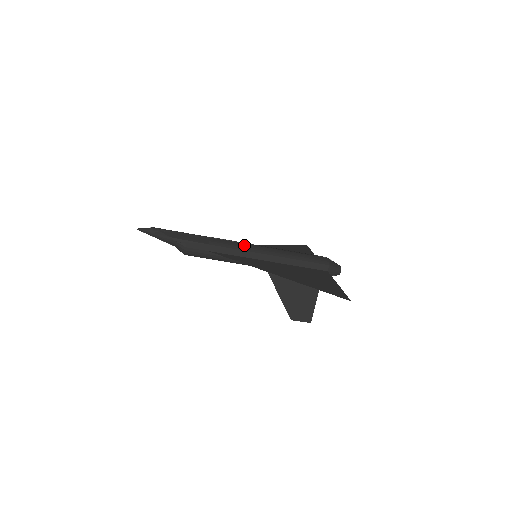
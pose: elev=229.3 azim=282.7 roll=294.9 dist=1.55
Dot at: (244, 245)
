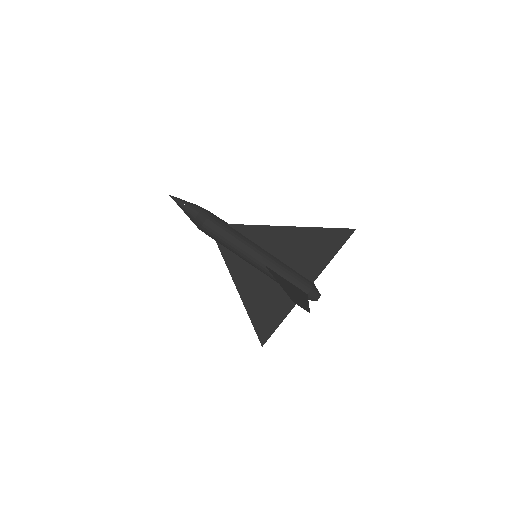
Dot at: occluded
